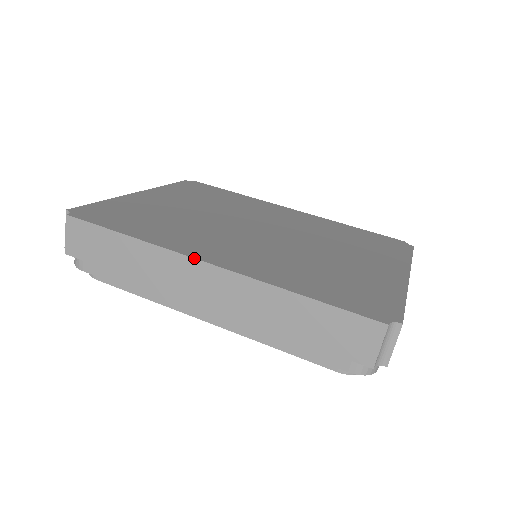
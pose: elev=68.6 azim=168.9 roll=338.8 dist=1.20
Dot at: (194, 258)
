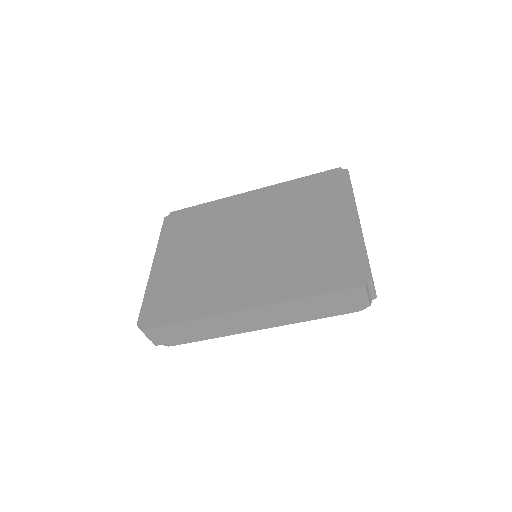
Dot at: (235, 311)
